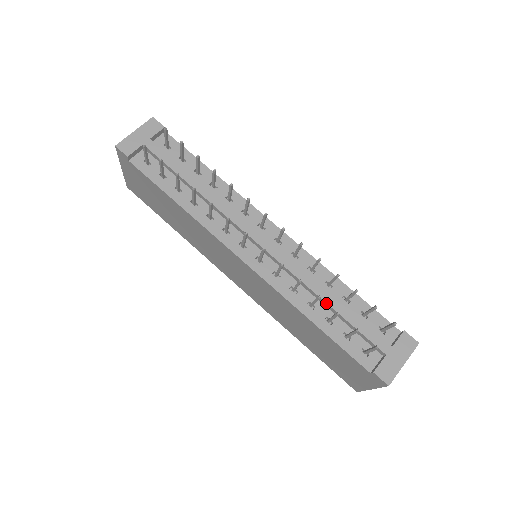
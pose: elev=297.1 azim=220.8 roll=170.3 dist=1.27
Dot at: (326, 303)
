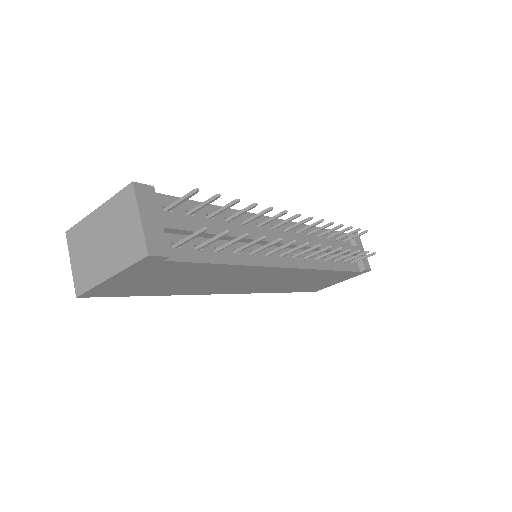
Dot at: occluded
